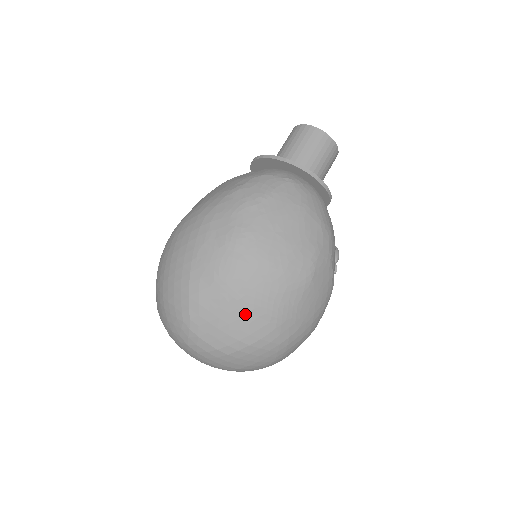
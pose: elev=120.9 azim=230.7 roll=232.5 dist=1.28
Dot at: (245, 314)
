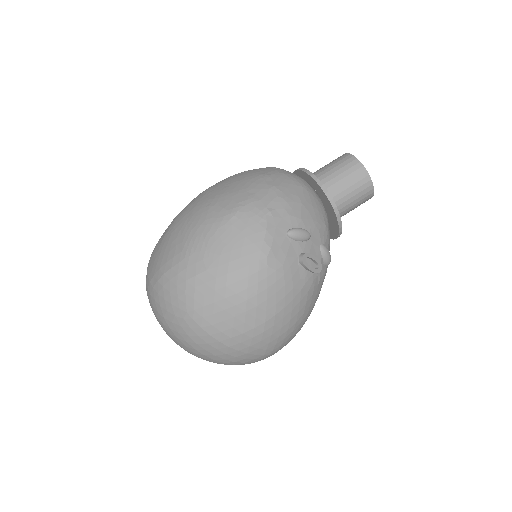
Dot at: (171, 243)
